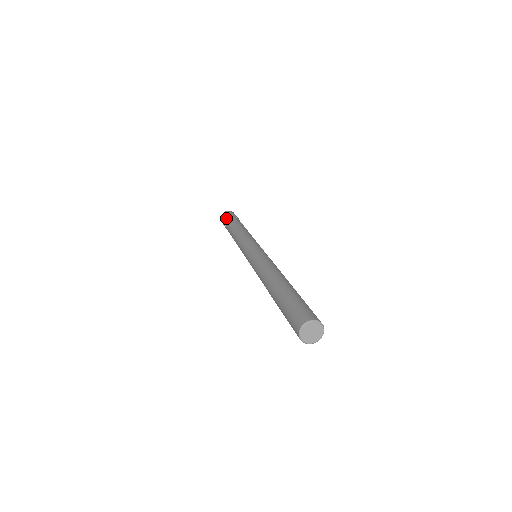
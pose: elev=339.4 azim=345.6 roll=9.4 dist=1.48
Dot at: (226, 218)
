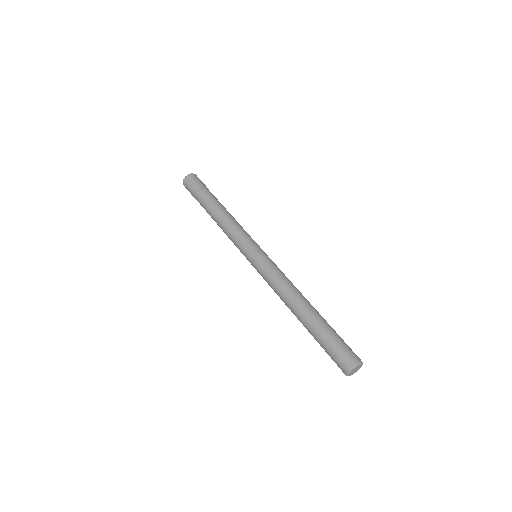
Dot at: (192, 194)
